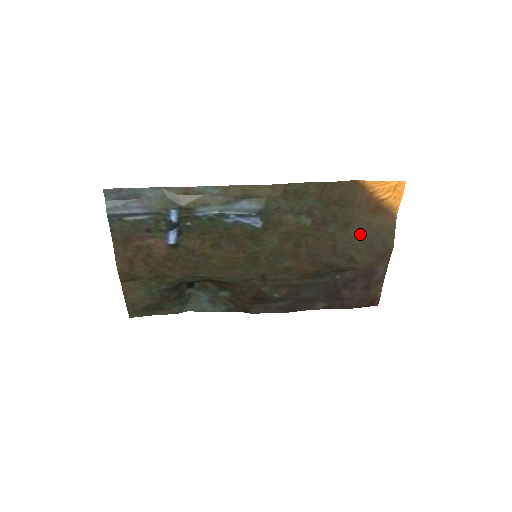
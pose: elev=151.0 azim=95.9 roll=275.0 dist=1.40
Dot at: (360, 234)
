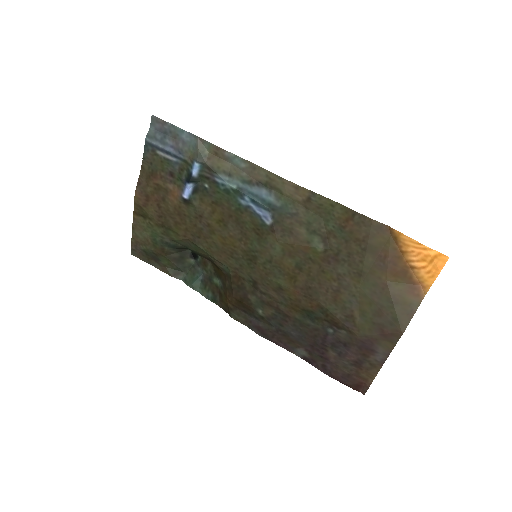
Dot at: (371, 293)
